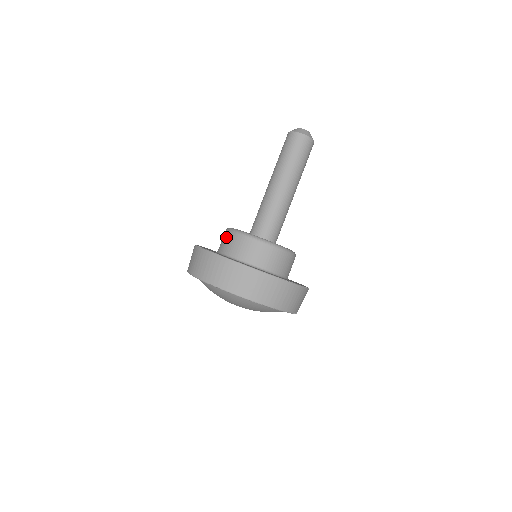
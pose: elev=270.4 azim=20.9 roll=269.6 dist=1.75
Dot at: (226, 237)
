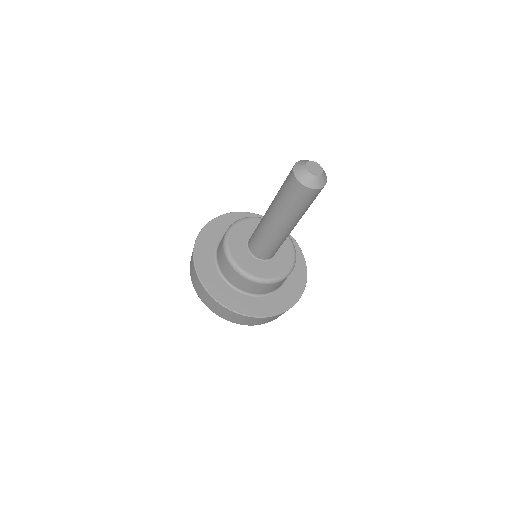
Dot at: (252, 286)
